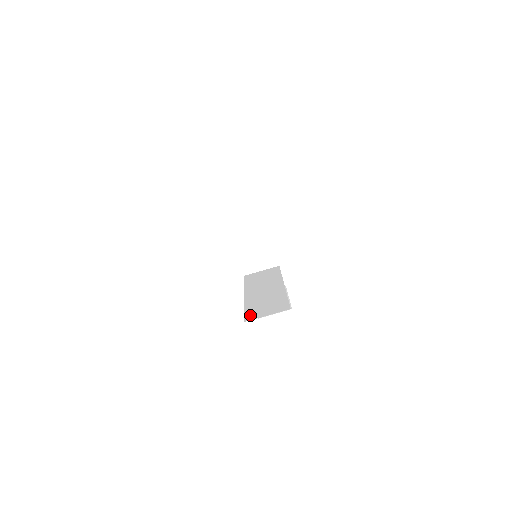
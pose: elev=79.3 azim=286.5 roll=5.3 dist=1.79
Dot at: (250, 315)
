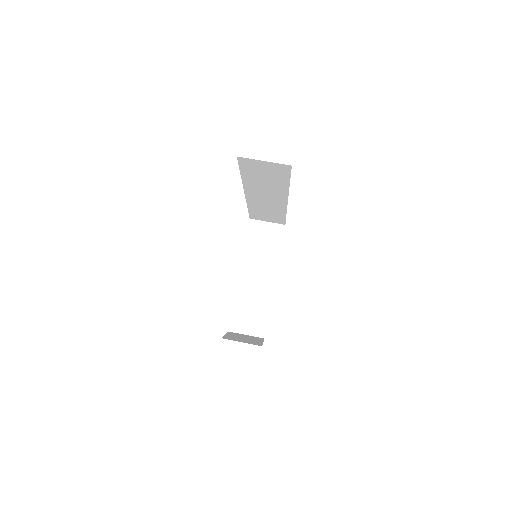
Dot at: occluded
